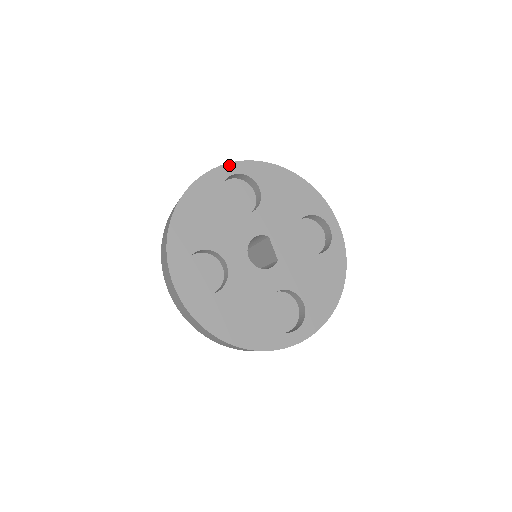
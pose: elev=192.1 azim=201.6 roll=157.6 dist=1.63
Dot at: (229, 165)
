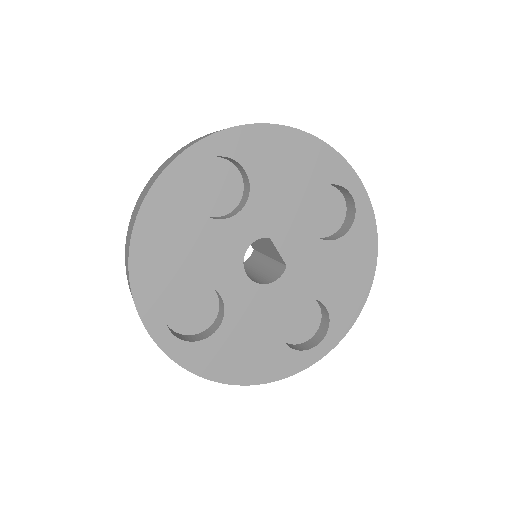
Dot at: (193, 148)
